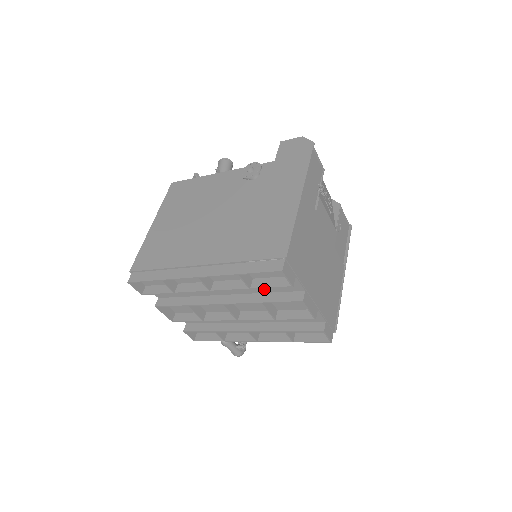
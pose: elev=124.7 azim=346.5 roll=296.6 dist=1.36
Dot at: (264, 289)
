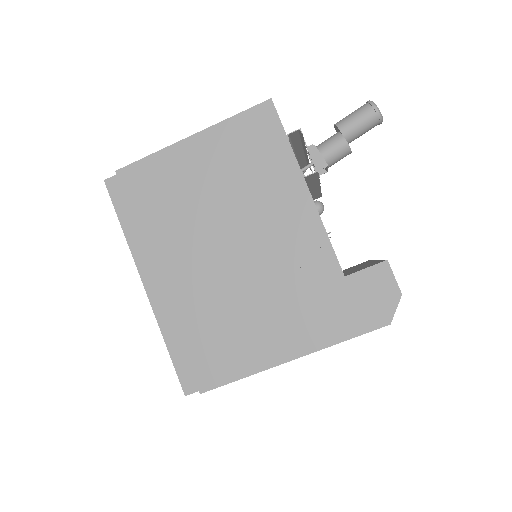
Dot at: occluded
